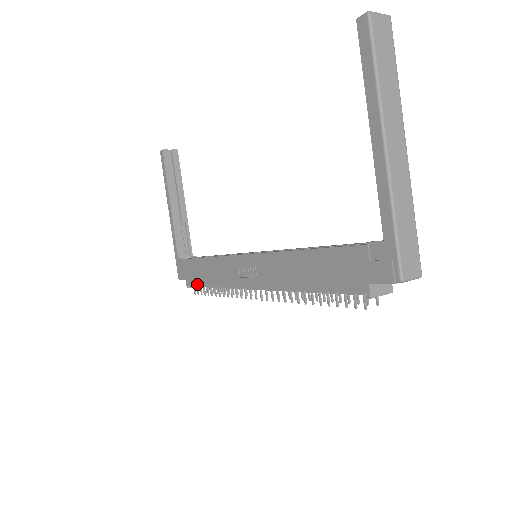
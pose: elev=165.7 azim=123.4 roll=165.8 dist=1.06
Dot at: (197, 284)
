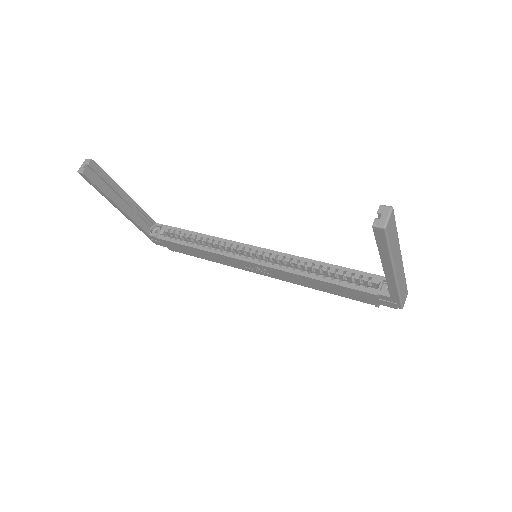
Dot at: (187, 254)
